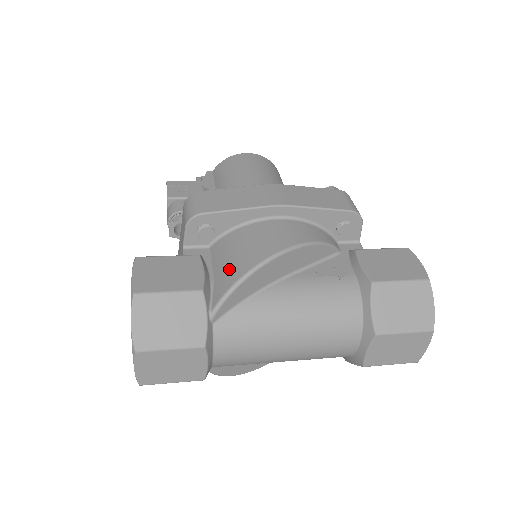
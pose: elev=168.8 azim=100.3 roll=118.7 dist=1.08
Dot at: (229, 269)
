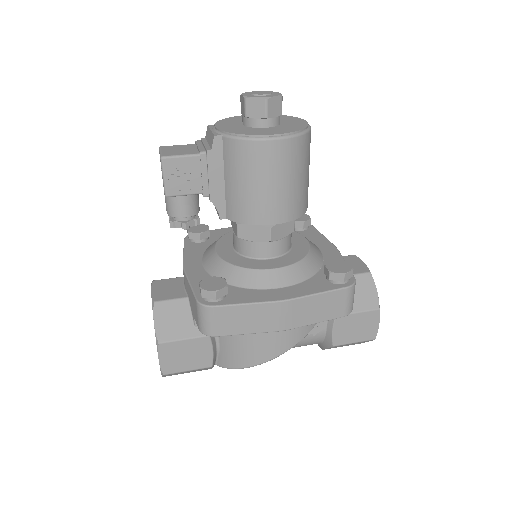
Dot at: (232, 355)
